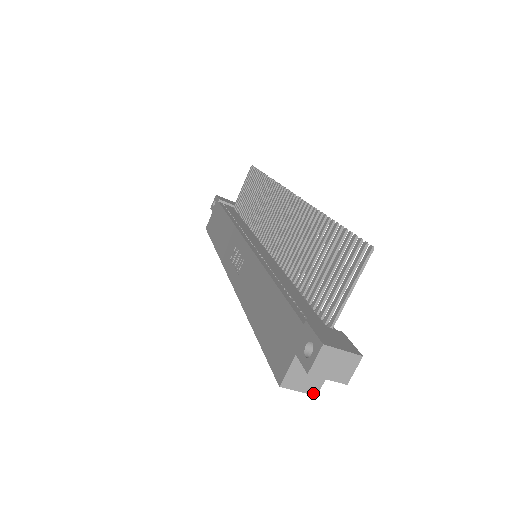
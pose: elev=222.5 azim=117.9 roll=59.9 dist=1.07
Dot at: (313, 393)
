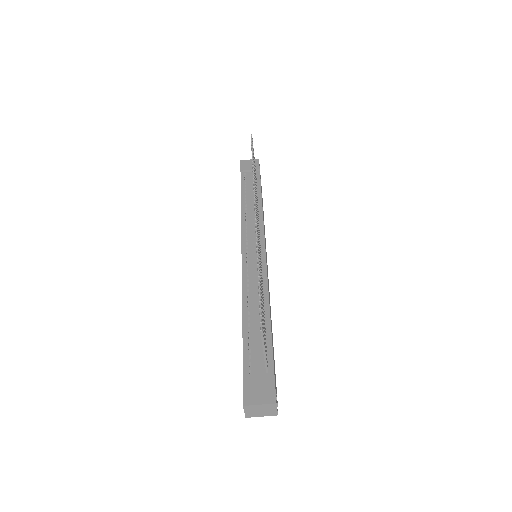
Dot at: occluded
